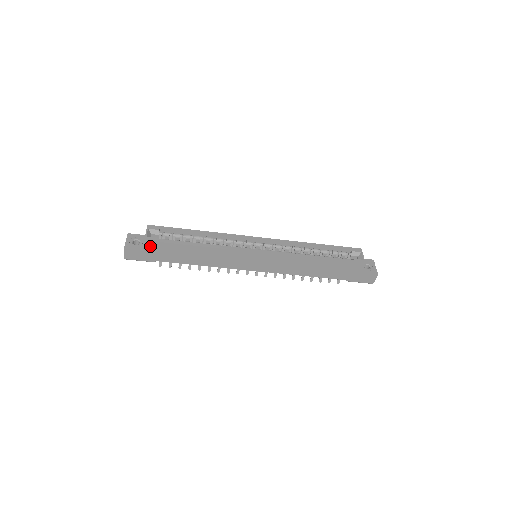
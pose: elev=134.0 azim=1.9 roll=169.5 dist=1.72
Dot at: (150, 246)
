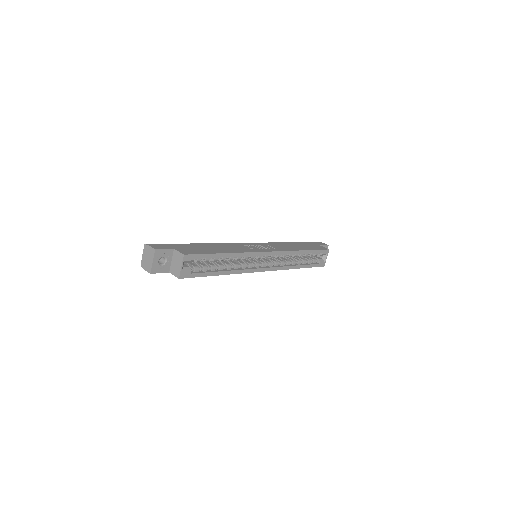
Dot at: occluded
